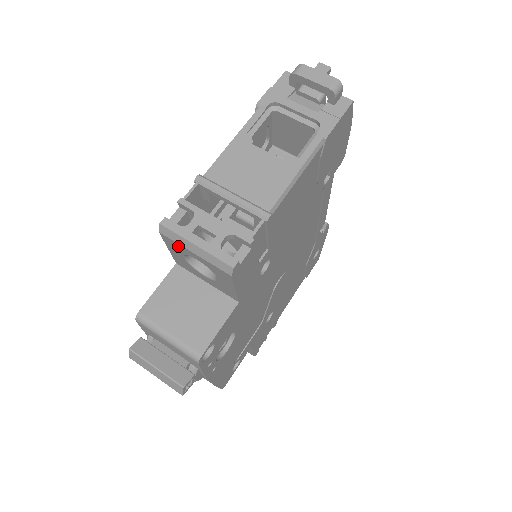
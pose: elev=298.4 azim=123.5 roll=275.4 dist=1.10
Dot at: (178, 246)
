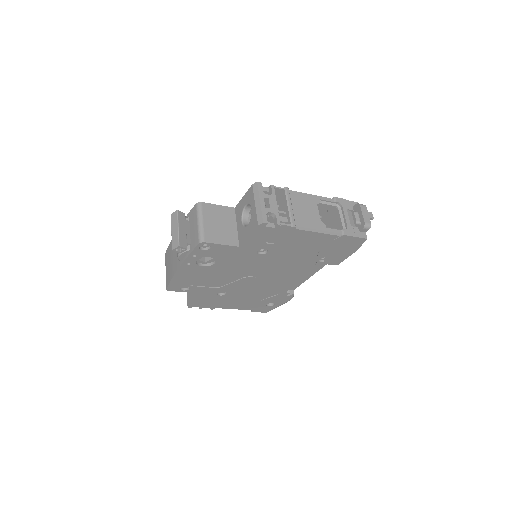
Dot at: (252, 197)
